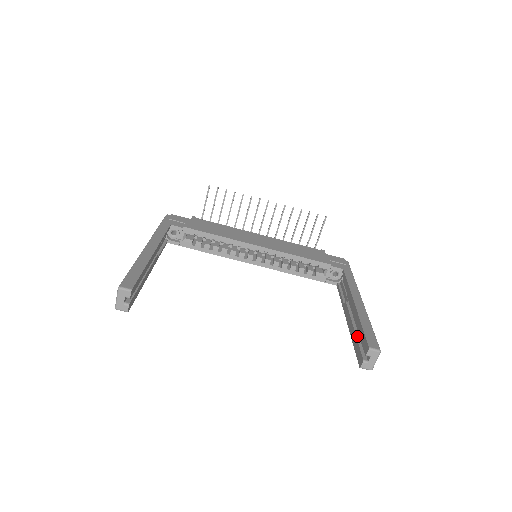
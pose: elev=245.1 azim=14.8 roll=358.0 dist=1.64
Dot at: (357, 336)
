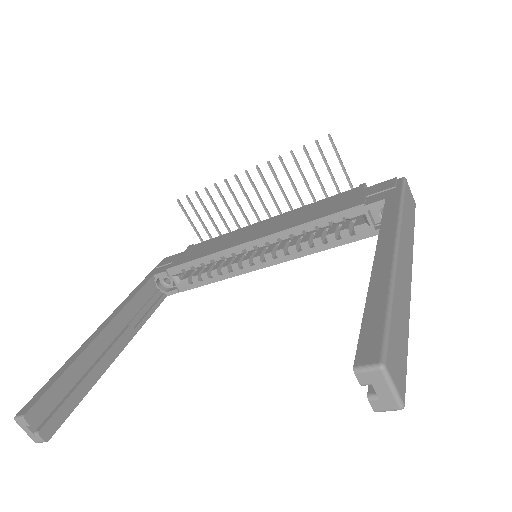
Dot at: occluded
